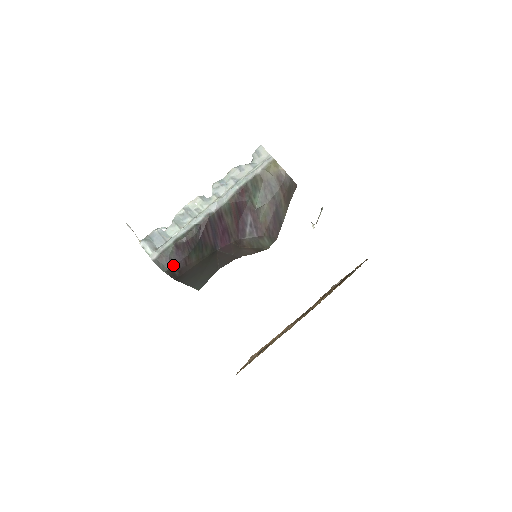
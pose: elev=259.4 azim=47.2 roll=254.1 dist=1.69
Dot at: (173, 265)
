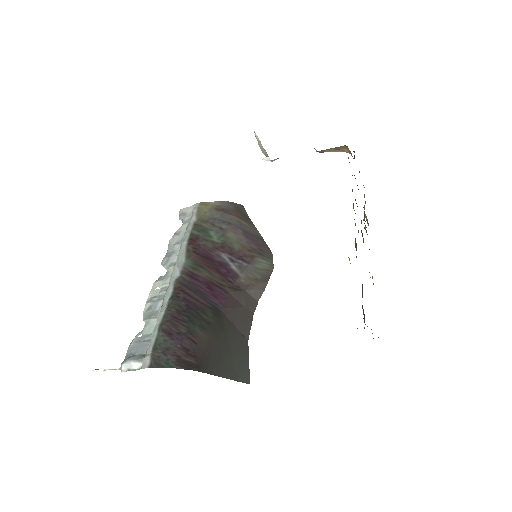
Dot at: (178, 353)
